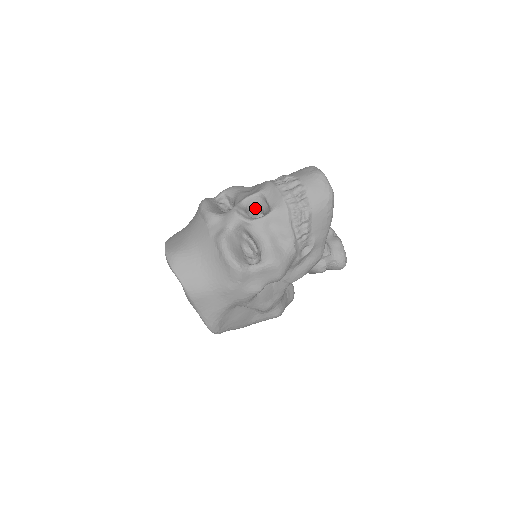
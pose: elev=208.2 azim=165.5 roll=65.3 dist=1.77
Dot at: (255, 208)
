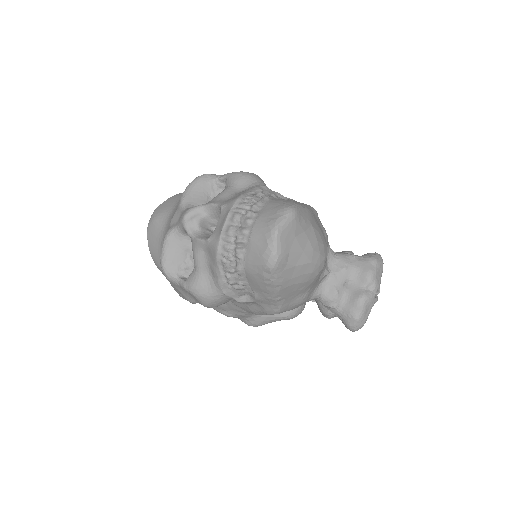
Dot at: occluded
